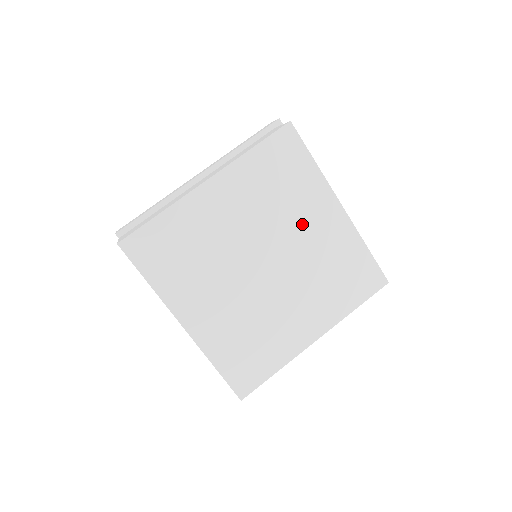
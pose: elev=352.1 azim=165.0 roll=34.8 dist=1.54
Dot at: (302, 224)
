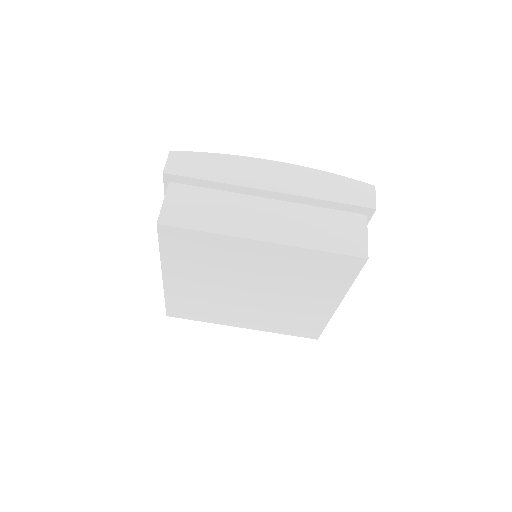
Dot at: (247, 265)
